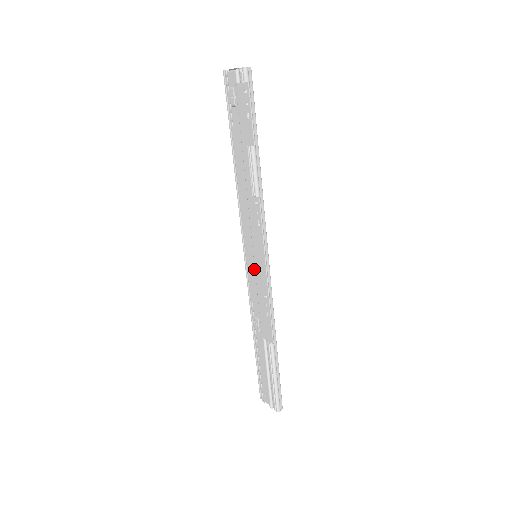
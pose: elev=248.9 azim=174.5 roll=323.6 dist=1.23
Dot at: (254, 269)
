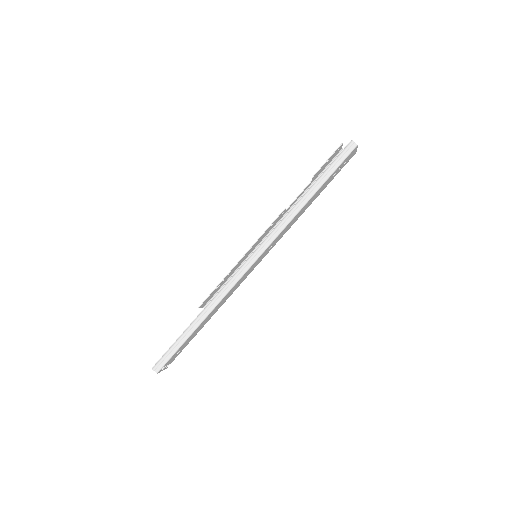
Dot at: occluded
